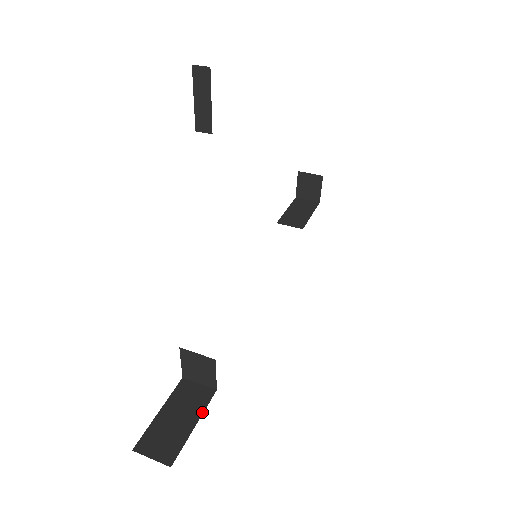
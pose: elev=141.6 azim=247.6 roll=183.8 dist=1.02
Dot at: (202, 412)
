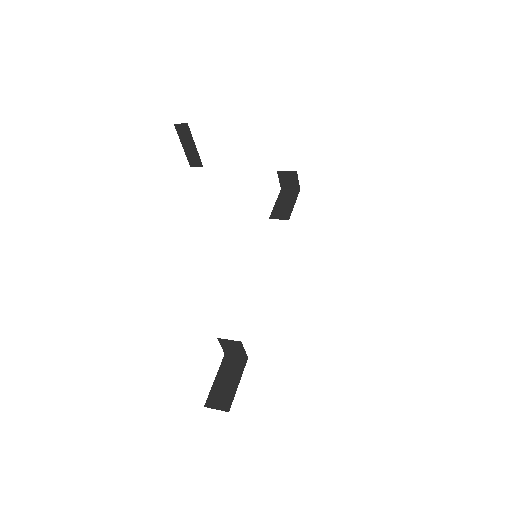
Dot at: (241, 374)
